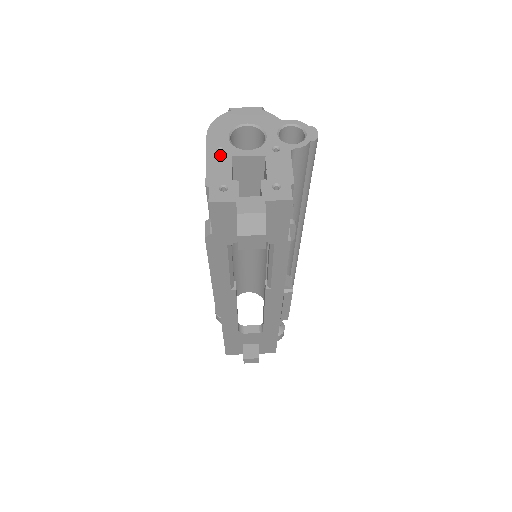
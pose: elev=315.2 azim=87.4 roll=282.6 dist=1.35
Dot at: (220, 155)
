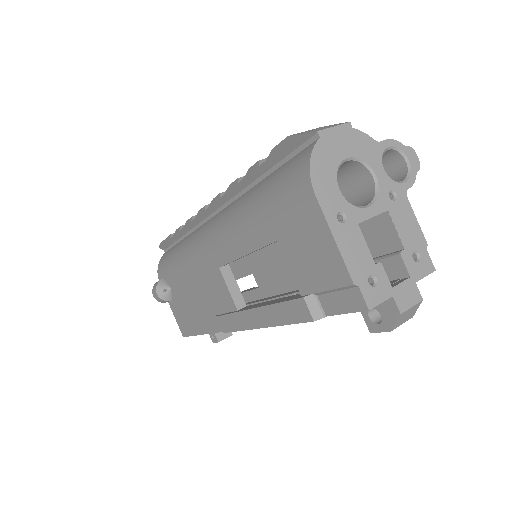
Dot at: (346, 226)
